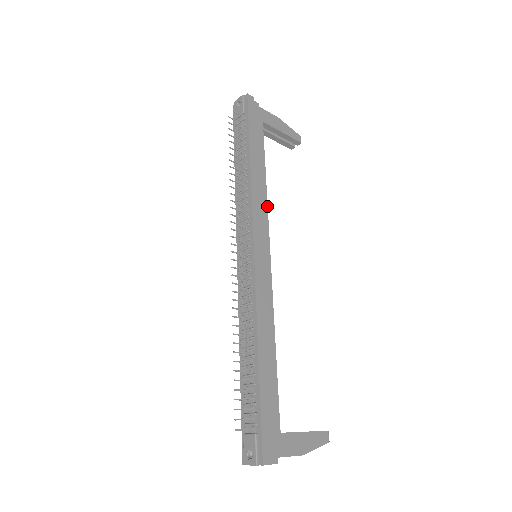
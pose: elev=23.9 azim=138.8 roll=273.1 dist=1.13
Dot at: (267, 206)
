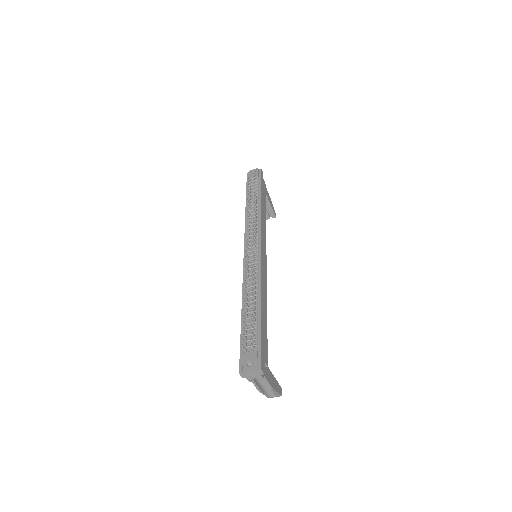
Dot at: occluded
